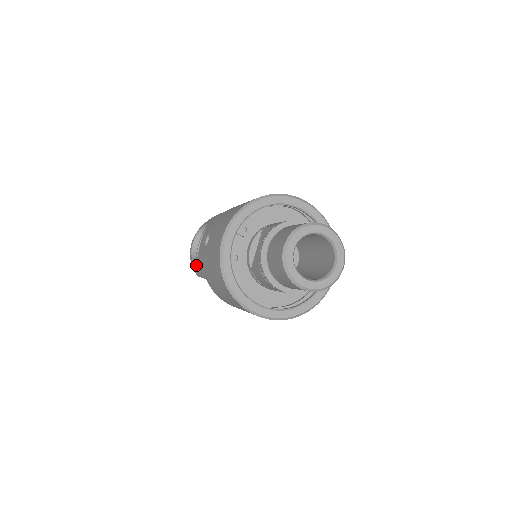
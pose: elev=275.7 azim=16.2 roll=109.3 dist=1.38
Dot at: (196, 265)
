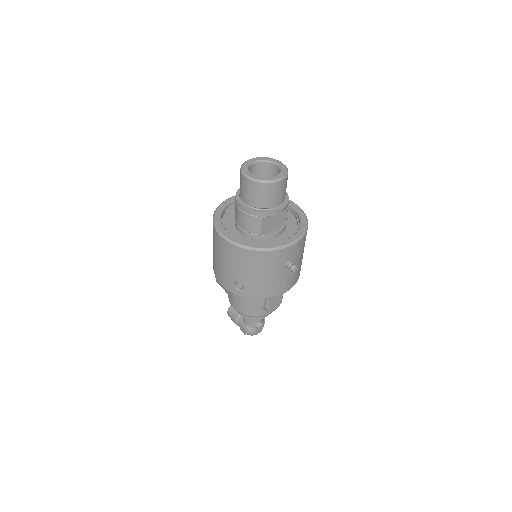
Dot at: occluded
